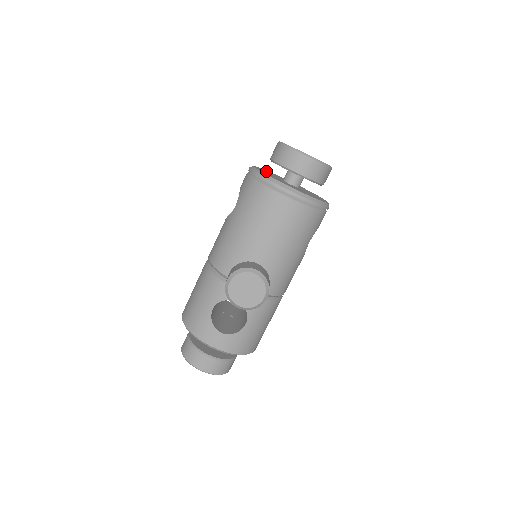
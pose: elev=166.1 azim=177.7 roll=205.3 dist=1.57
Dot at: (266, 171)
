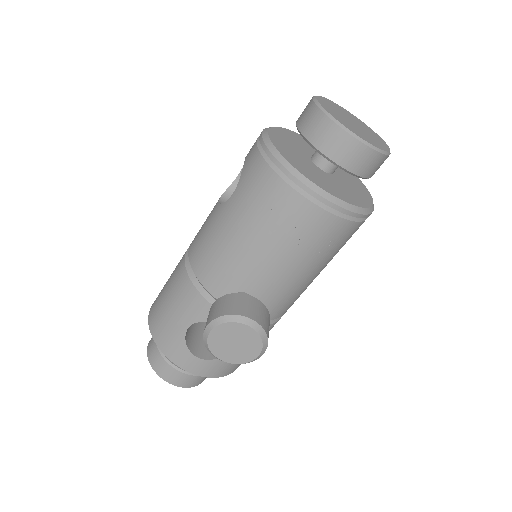
Dot at: (287, 136)
